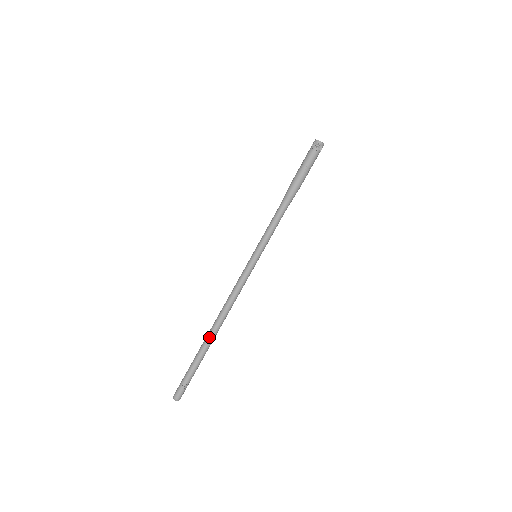
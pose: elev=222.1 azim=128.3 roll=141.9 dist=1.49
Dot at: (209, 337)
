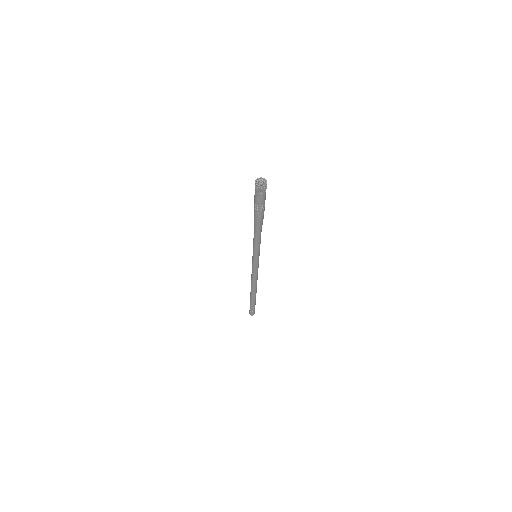
Dot at: (251, 294)
